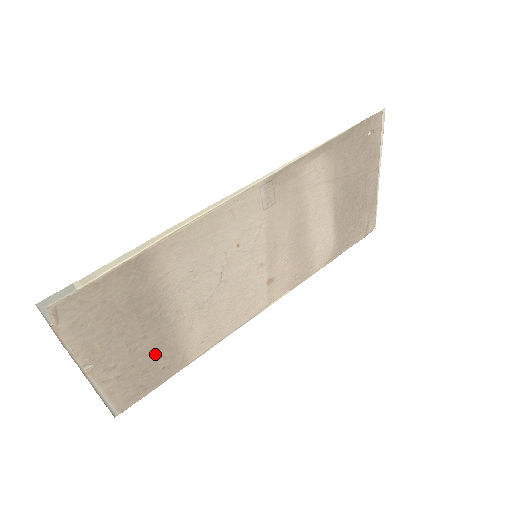
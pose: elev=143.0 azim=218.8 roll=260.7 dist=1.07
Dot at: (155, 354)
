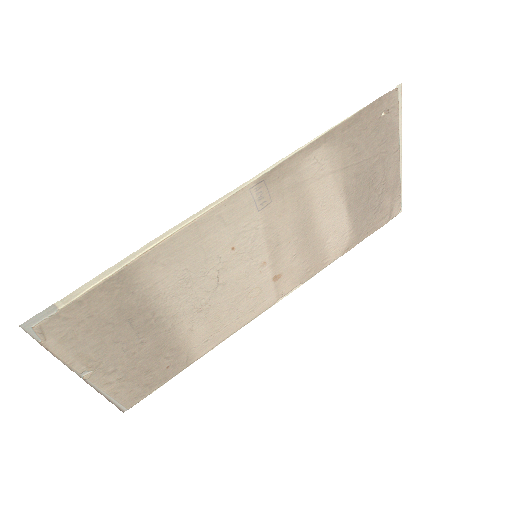
Dot at: (156, 356)
